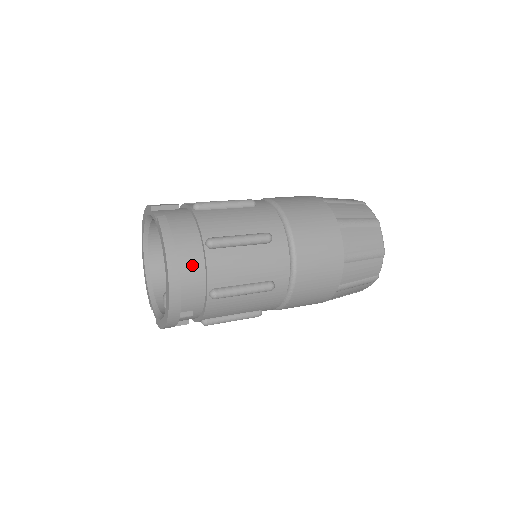
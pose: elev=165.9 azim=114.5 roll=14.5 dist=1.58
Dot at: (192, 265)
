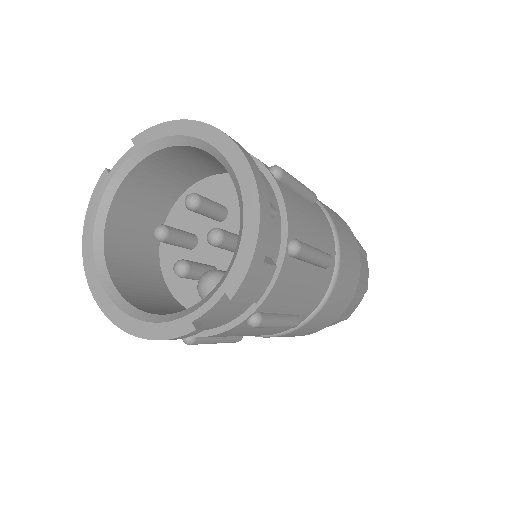
Dot at: occluded
